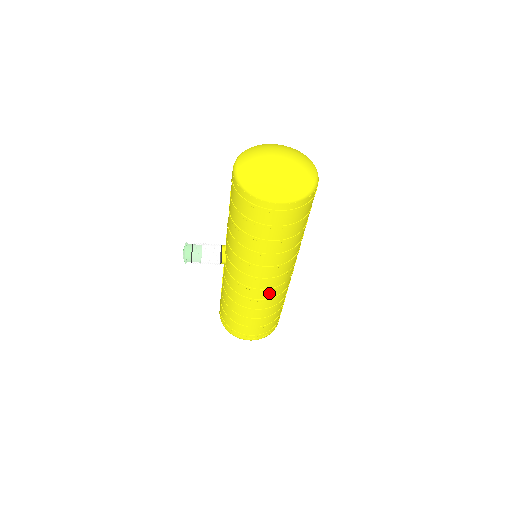
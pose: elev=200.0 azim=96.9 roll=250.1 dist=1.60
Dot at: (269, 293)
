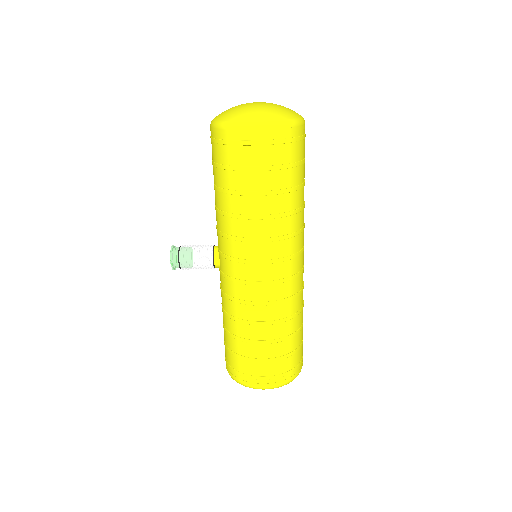
Dot at: (273, 290)
